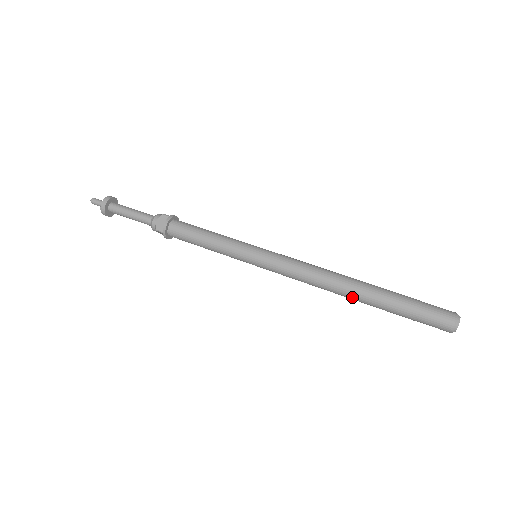
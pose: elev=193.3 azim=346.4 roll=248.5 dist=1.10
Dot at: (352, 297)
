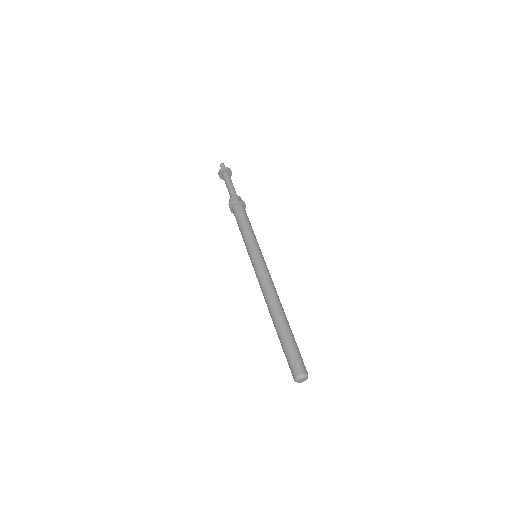
Dot at: occluded
